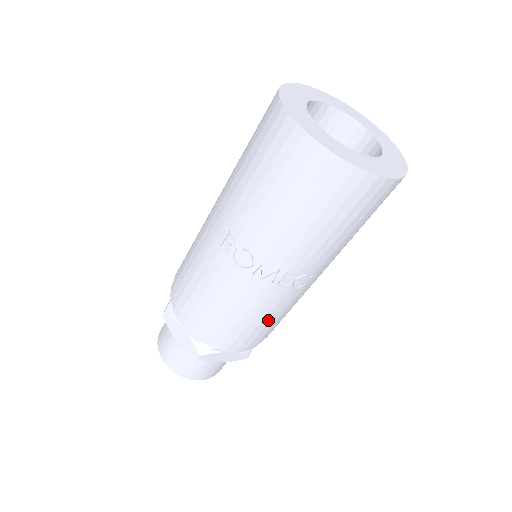
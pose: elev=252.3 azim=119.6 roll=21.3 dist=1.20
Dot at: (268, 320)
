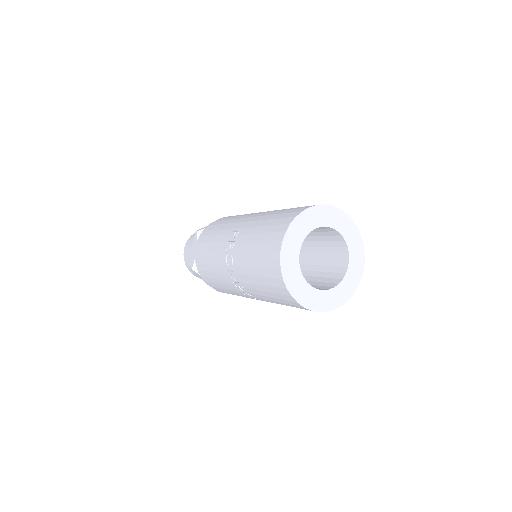
Dot at: (229, 291)
